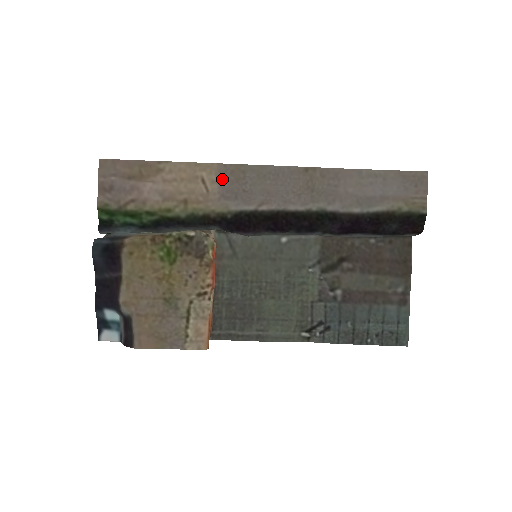
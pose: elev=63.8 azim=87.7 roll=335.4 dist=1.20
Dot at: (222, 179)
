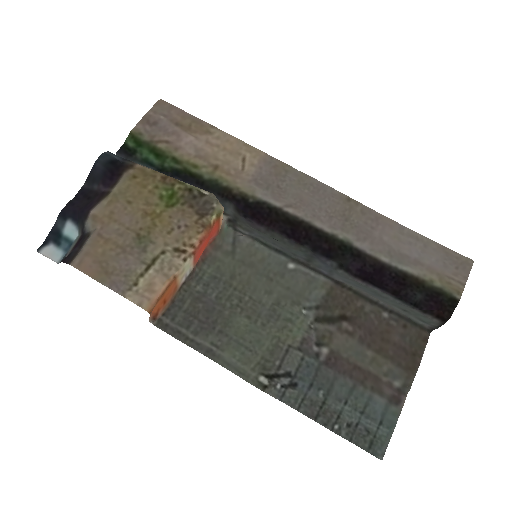
Dot at: (263, 167)
